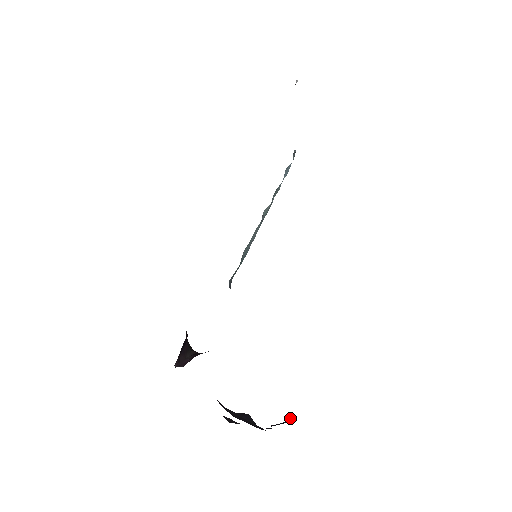
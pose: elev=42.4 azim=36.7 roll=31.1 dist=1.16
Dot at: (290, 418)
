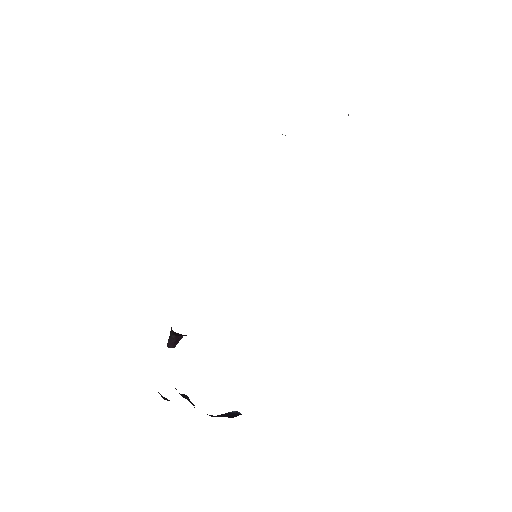
Dot at: occluded
